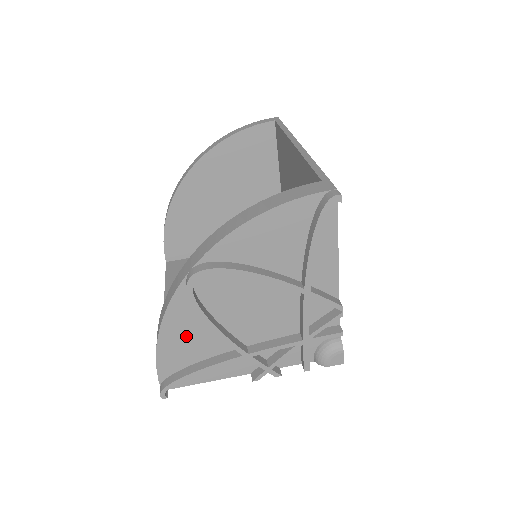
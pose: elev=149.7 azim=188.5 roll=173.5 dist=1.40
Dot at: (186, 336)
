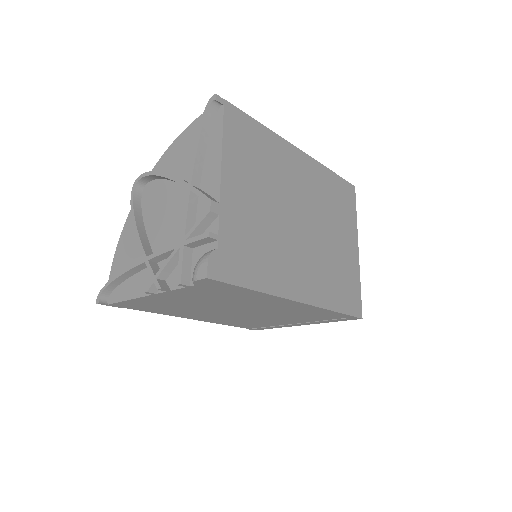
Dot at: (129, 246)
